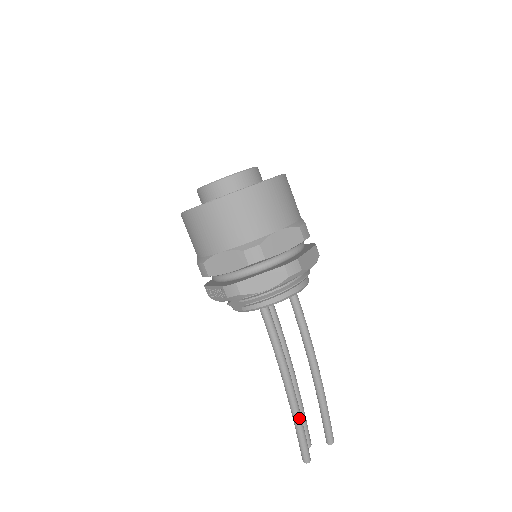
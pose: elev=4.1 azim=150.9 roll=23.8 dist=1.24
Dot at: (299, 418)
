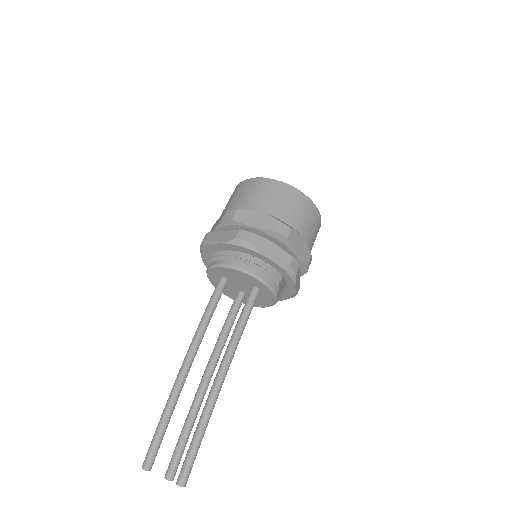
Dot at: (170, 402)
